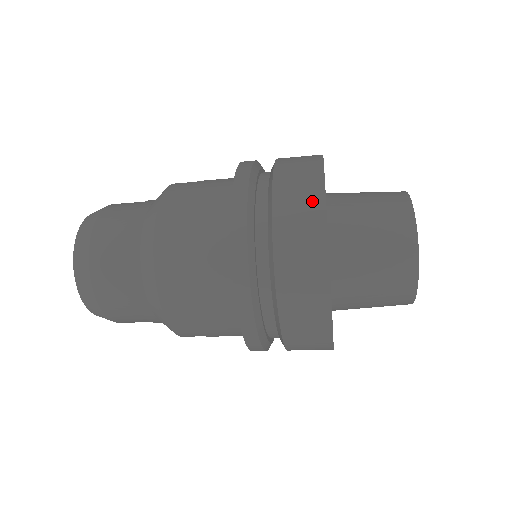
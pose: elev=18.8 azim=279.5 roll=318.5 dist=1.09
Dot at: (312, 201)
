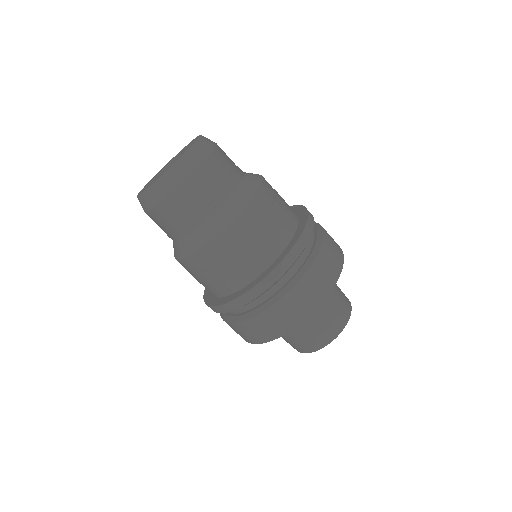
Dot at: occluded
